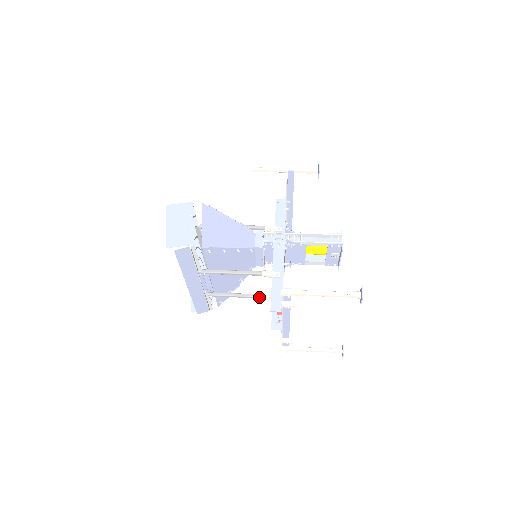
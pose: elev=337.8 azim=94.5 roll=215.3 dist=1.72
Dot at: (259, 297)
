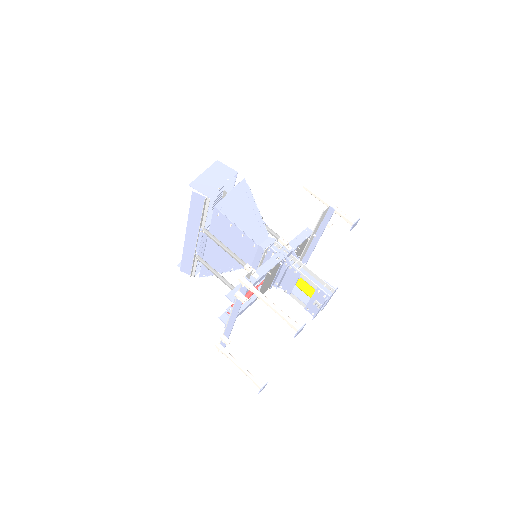
Dot at: (232, 289)
